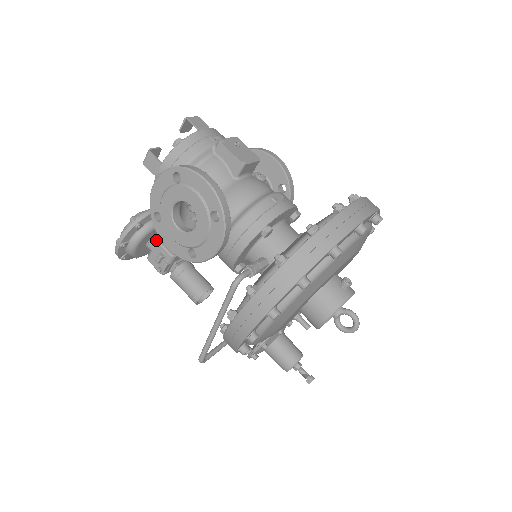
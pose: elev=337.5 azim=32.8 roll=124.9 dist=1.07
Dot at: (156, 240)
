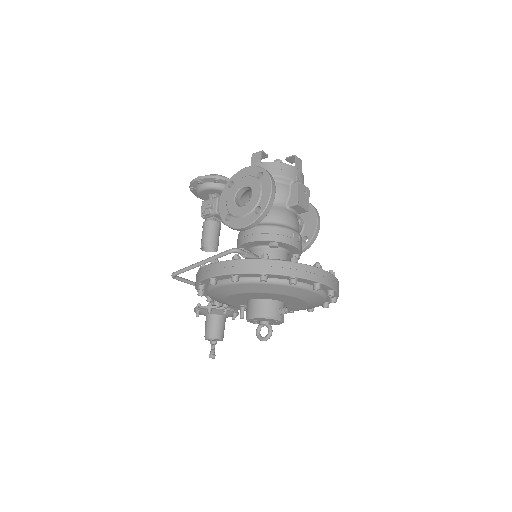
Dot at: (217, 196)
